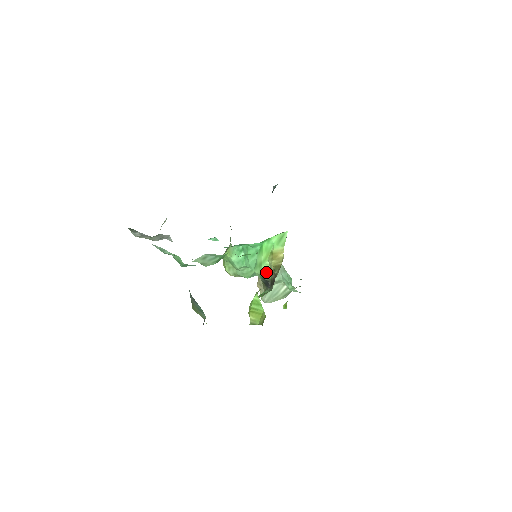
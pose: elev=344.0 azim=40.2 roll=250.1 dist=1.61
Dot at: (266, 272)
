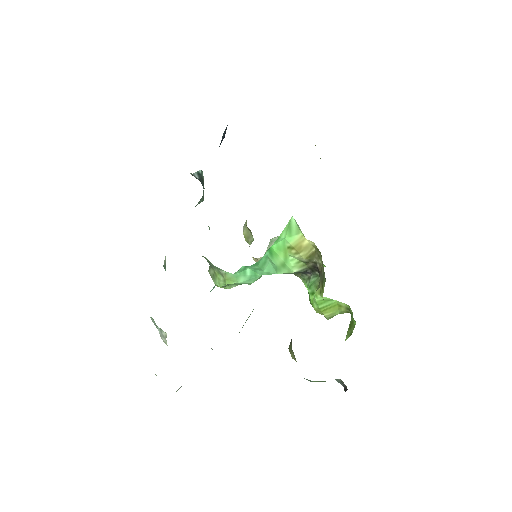
Dot at: (297, 266)
